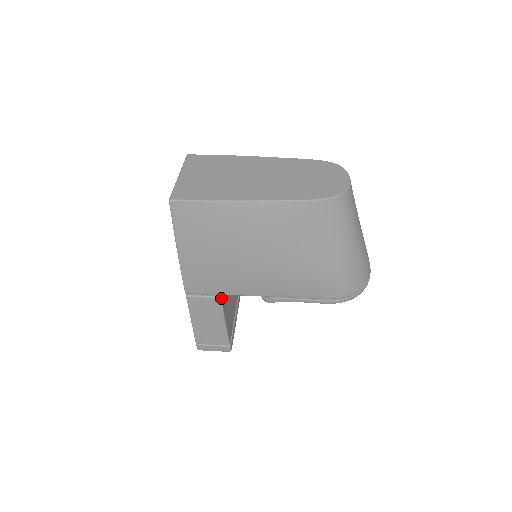
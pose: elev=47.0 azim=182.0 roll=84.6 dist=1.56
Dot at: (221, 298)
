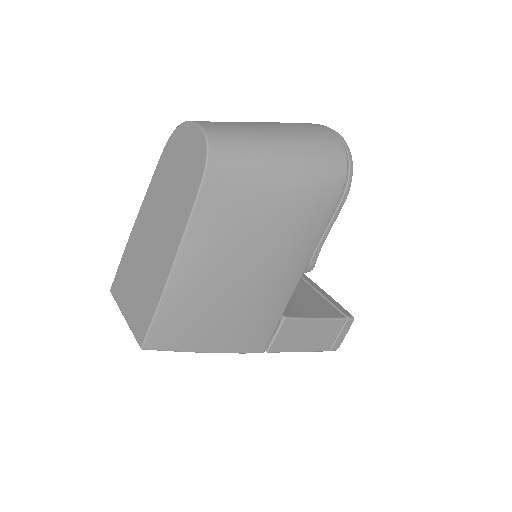
Dot at: (285, 318)
